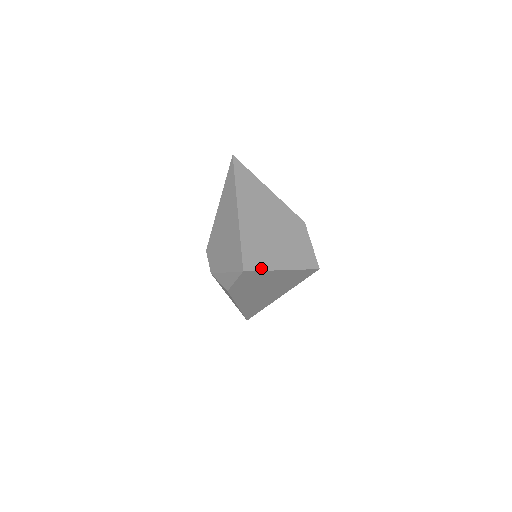
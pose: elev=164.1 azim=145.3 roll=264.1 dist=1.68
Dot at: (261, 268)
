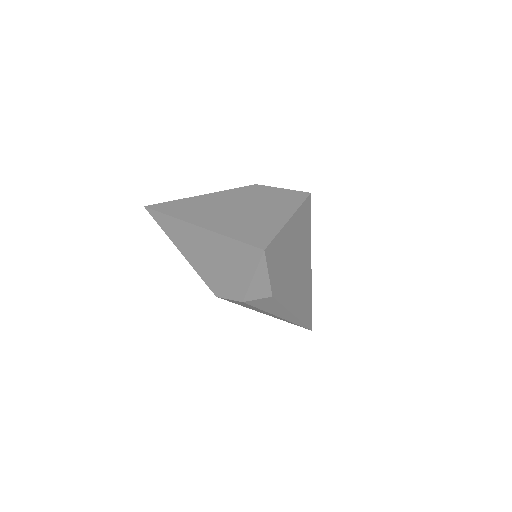
Dot at: (273, 235)
